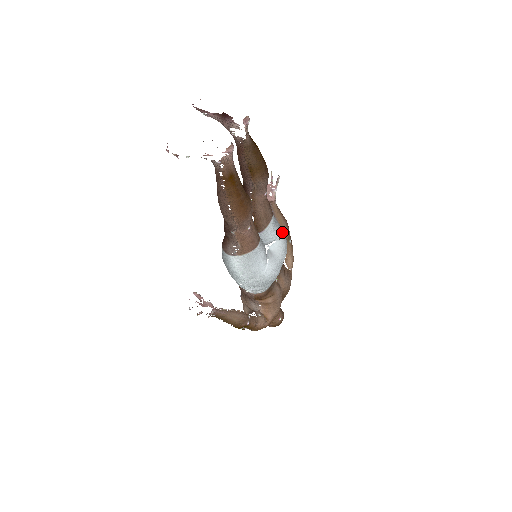
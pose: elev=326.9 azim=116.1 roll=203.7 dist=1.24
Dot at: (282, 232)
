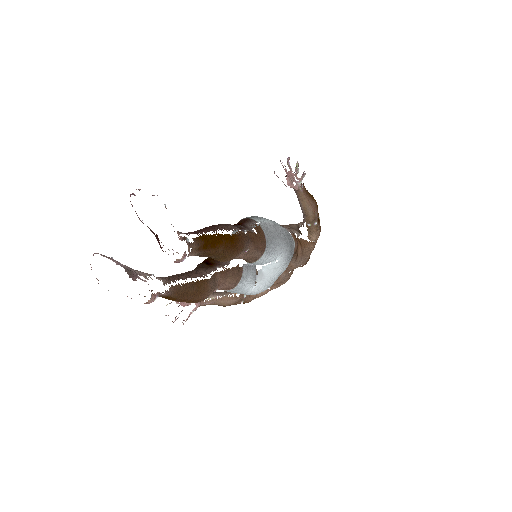
Dot at: (283, 252)
